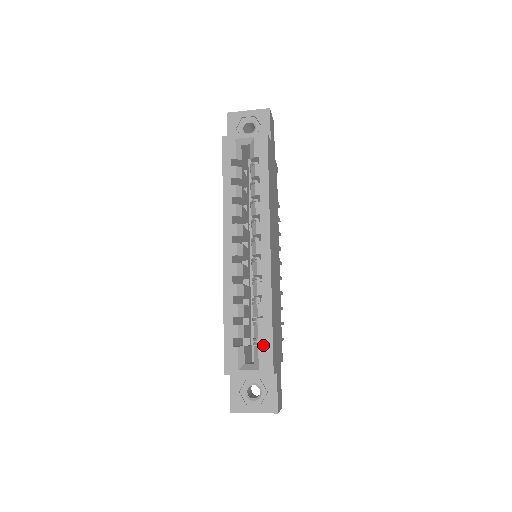
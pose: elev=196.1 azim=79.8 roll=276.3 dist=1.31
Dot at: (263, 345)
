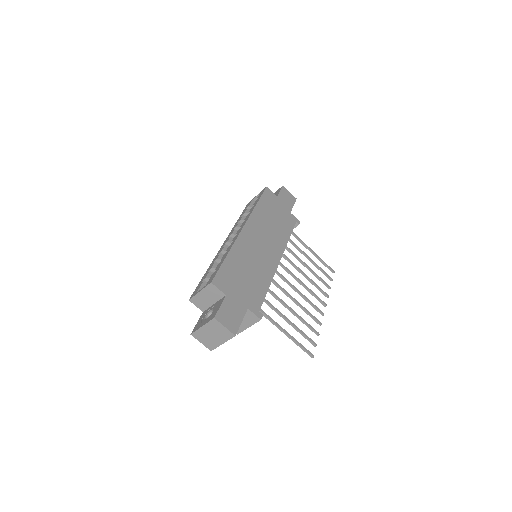
Dot at: (215, 272)
